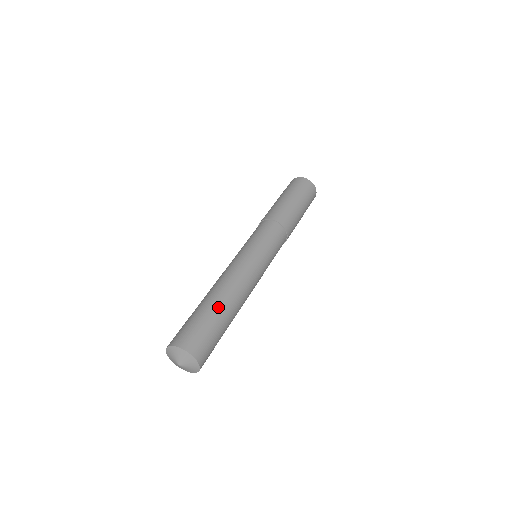
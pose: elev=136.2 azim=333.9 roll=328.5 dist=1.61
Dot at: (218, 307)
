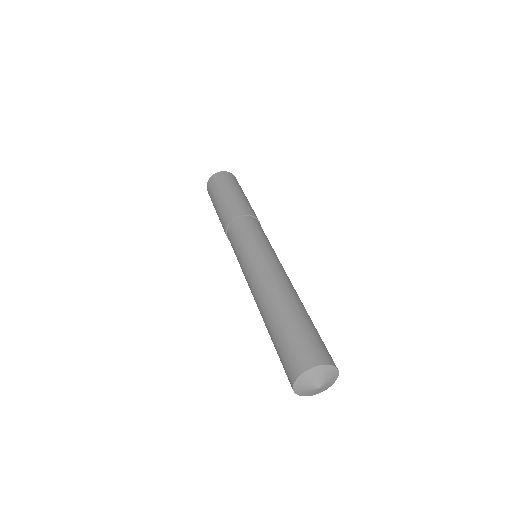
Dot at: (301, 310)
